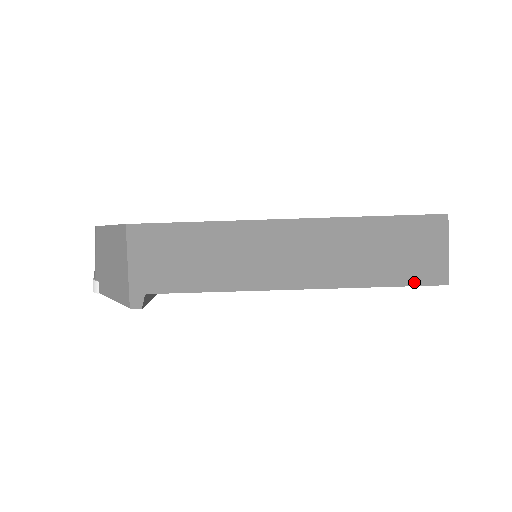
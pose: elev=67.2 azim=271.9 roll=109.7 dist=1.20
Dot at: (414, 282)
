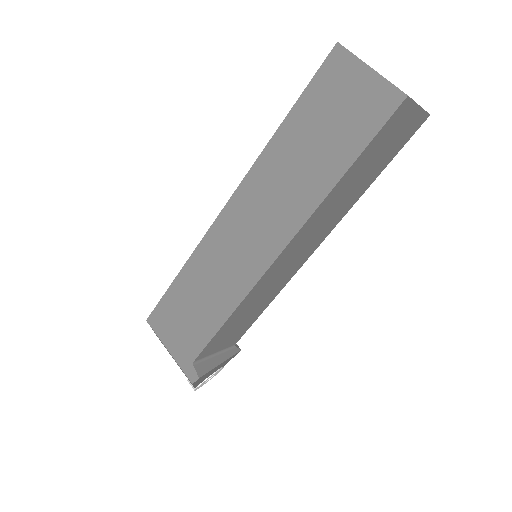
Dot at: (370, 134)
